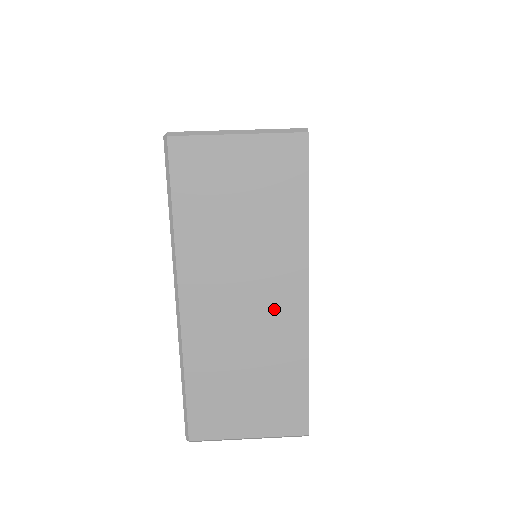
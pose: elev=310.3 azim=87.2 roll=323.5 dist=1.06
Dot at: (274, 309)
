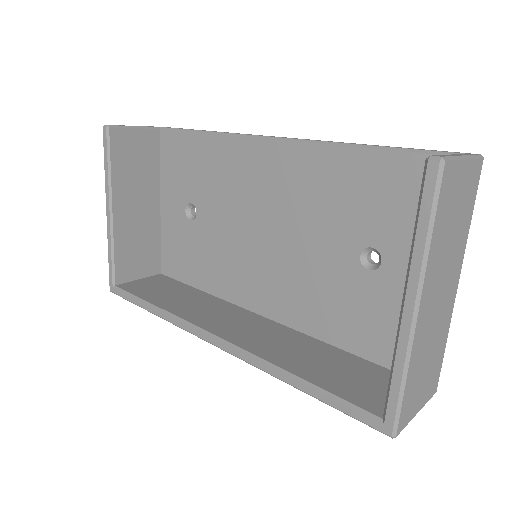
Dot at: (447, 301)
